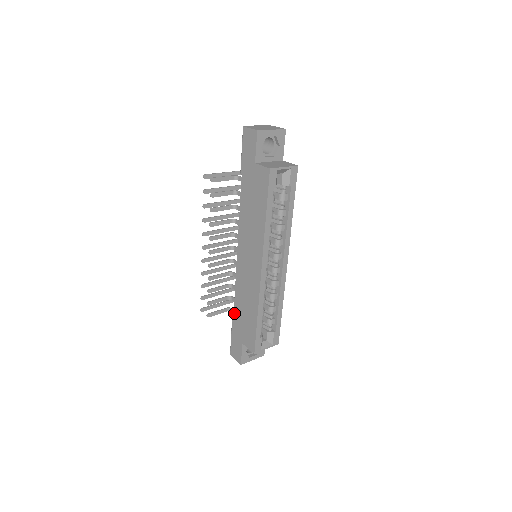
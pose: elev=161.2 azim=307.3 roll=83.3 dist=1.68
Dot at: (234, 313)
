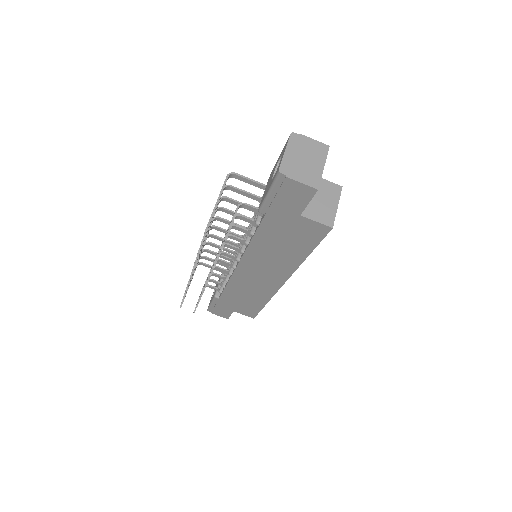
Dot at: (222, 296)
